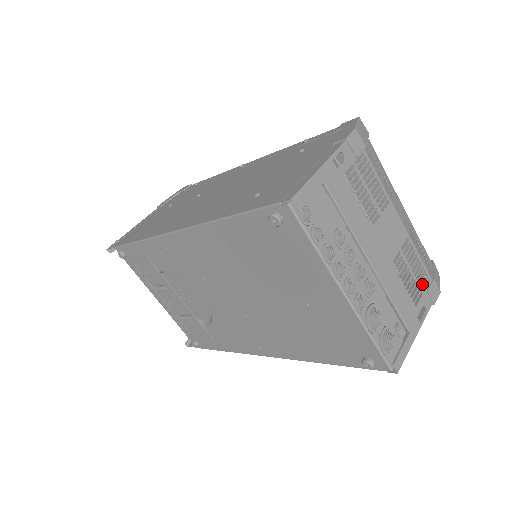
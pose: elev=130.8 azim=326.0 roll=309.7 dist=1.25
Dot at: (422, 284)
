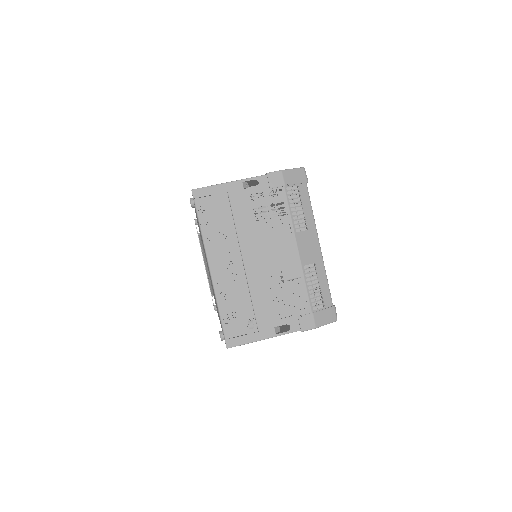
Dot at: occluded
